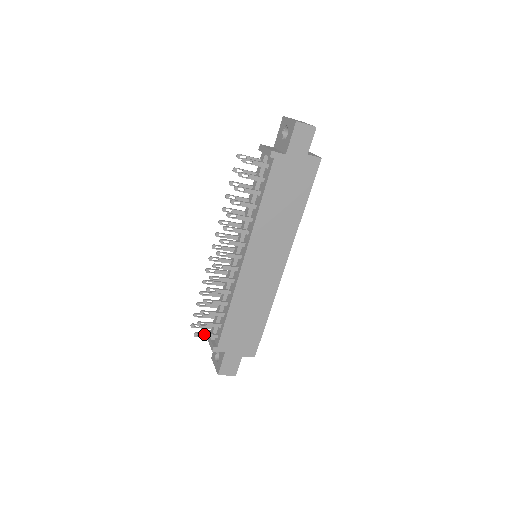
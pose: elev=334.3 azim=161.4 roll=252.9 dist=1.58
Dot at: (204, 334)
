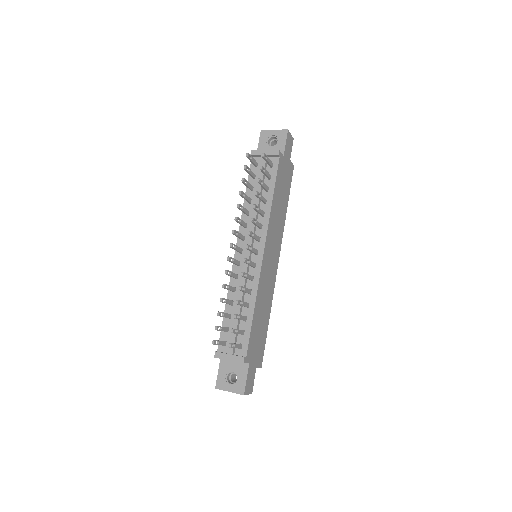
Dot at: (235, 344)
